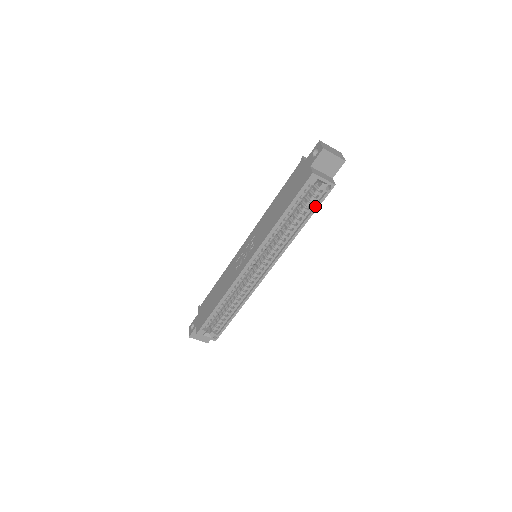
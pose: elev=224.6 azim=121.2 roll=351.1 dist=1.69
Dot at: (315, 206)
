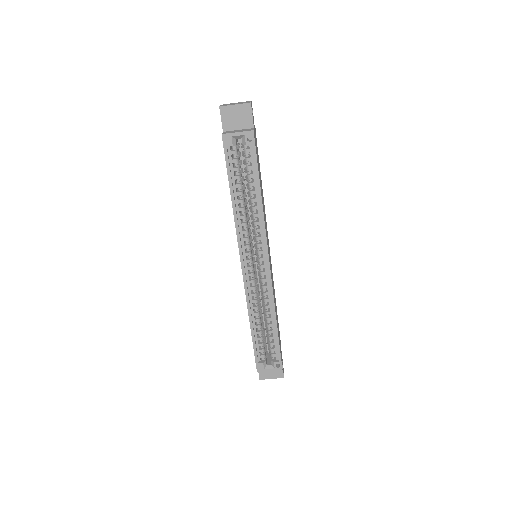
Dot at: (254, 165)
